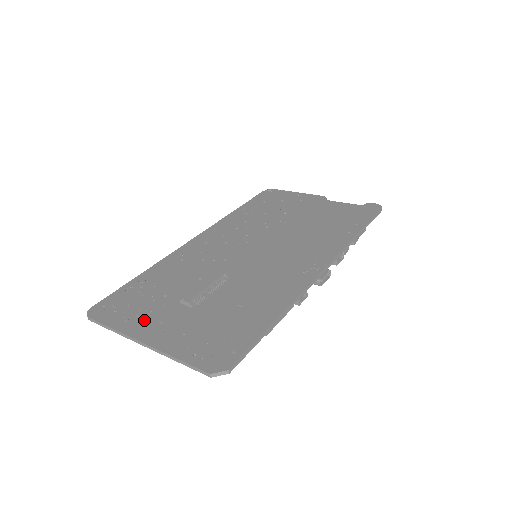
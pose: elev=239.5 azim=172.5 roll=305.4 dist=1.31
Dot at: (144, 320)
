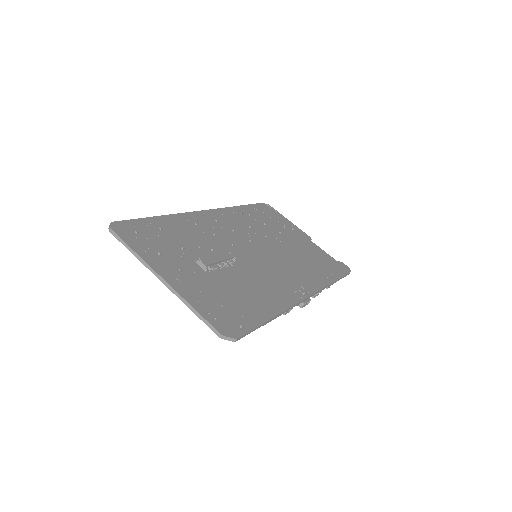
Dot at: (164, 260)
